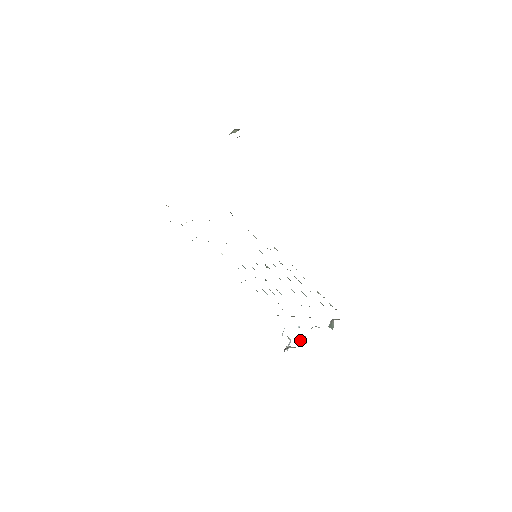
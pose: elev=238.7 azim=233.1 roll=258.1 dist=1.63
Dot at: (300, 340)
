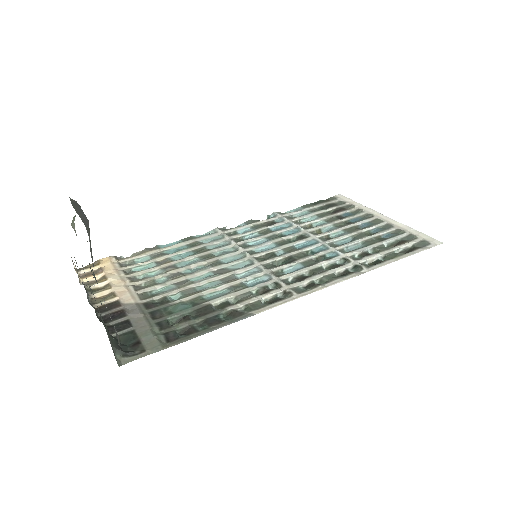
Dot at: occluded
